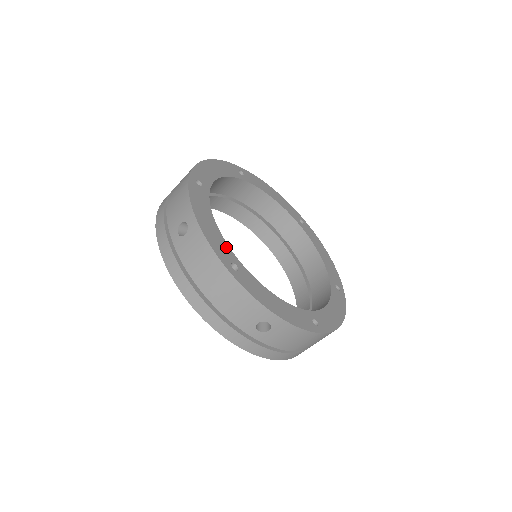
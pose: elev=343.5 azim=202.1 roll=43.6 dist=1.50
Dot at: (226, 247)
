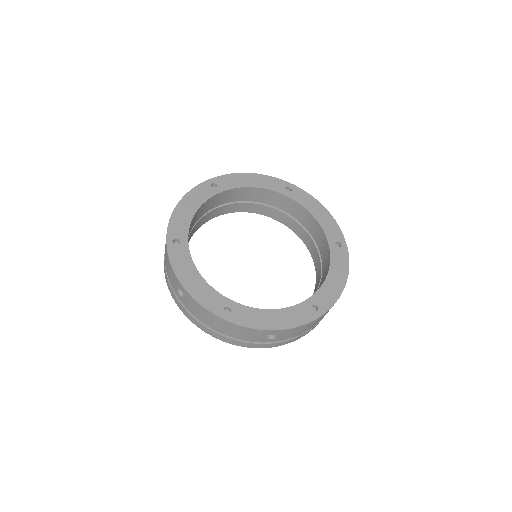
Dot at: (216, 295)
